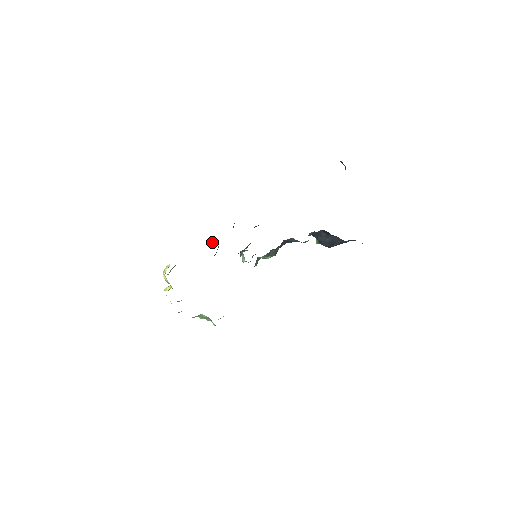
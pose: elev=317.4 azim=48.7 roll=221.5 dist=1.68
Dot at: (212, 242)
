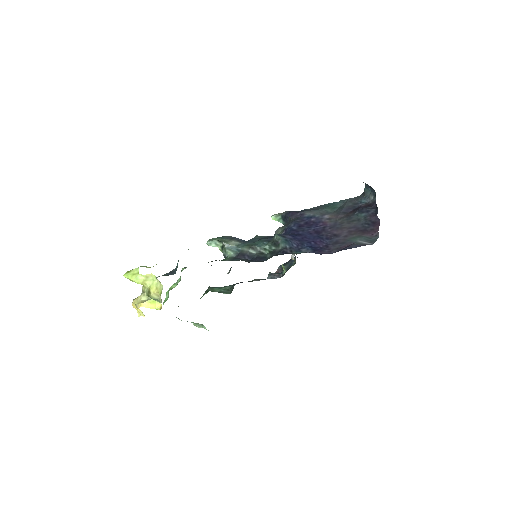
Dot at: occluded
